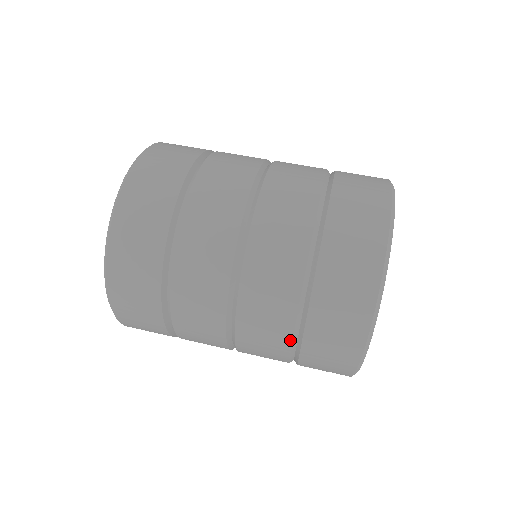
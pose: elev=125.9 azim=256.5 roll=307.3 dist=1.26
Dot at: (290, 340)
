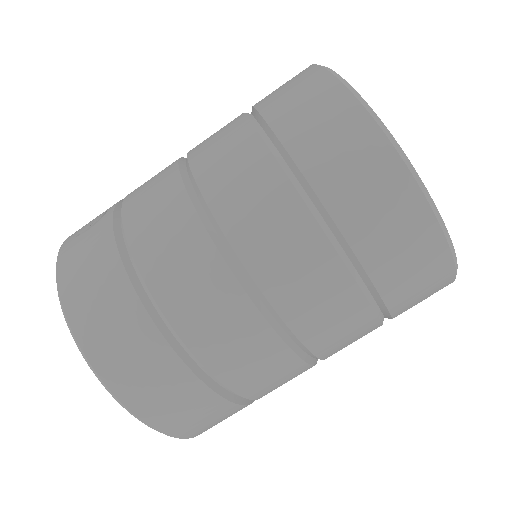
Dot at: occluded
